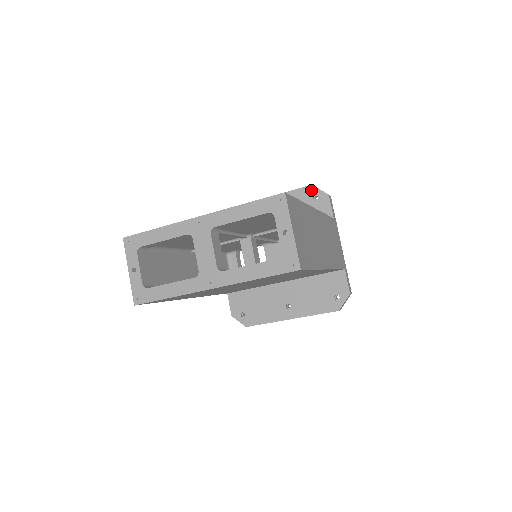
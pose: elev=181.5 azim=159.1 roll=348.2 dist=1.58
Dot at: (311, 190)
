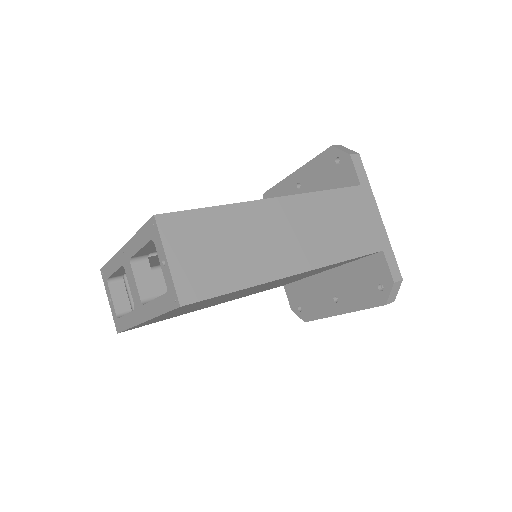
Dot at: (332, 153)
